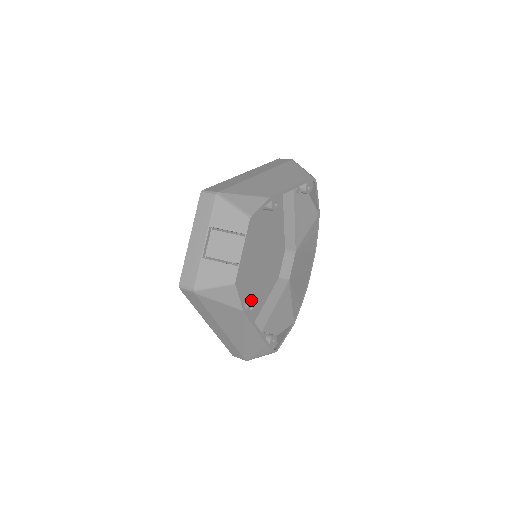
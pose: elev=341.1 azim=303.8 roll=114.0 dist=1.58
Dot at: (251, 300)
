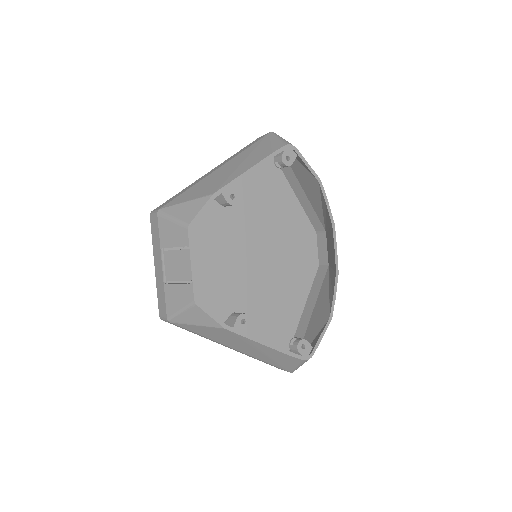
Dot at: (281, 303)
